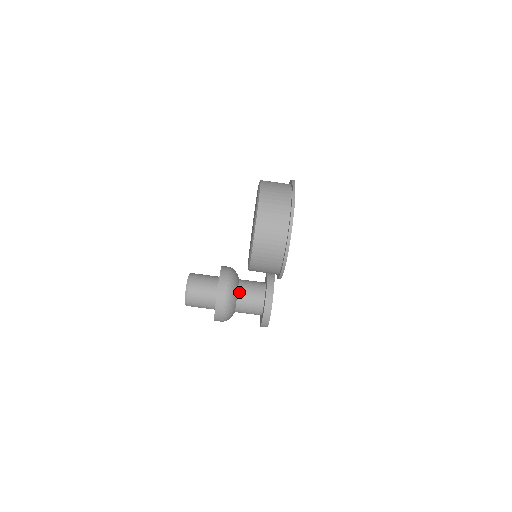
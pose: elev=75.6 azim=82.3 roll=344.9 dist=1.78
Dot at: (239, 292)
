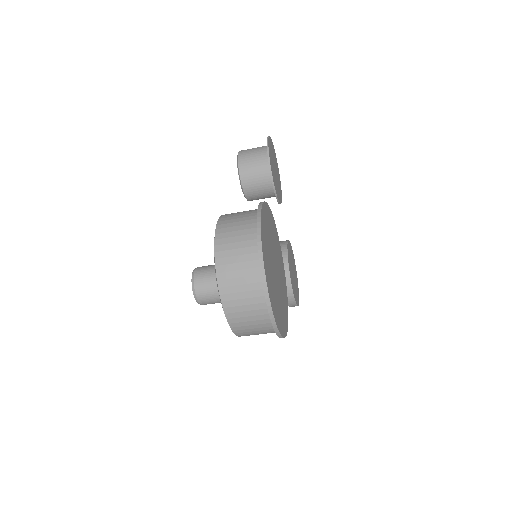
Dot at: occluded
